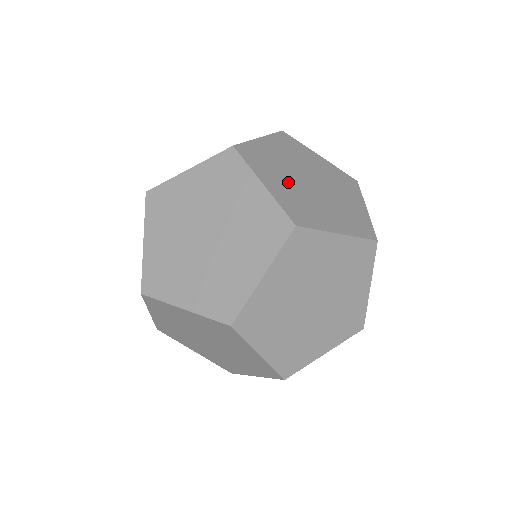
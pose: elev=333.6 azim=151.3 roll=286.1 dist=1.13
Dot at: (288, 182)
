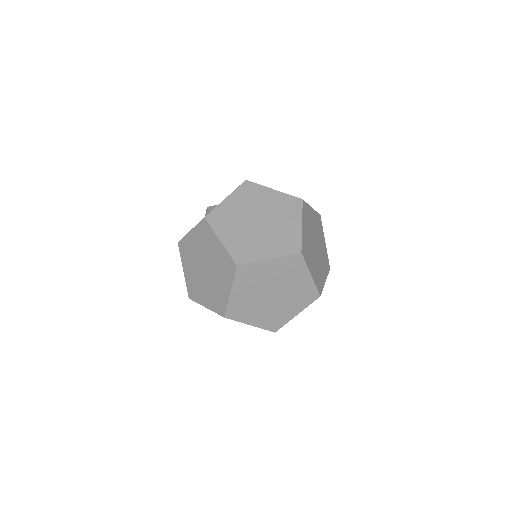
Dot at: occluded
